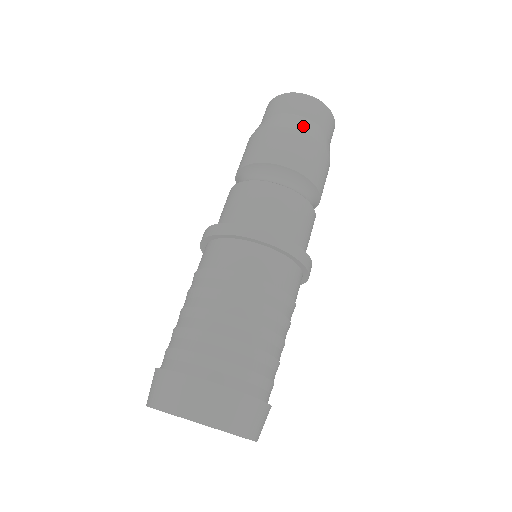
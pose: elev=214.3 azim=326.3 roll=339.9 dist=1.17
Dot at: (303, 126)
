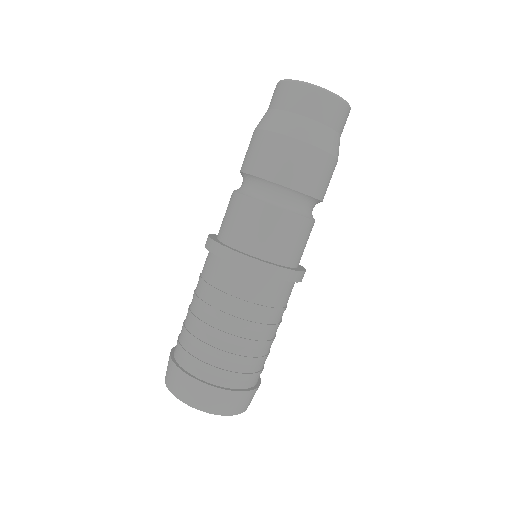
Dot at: occluded
